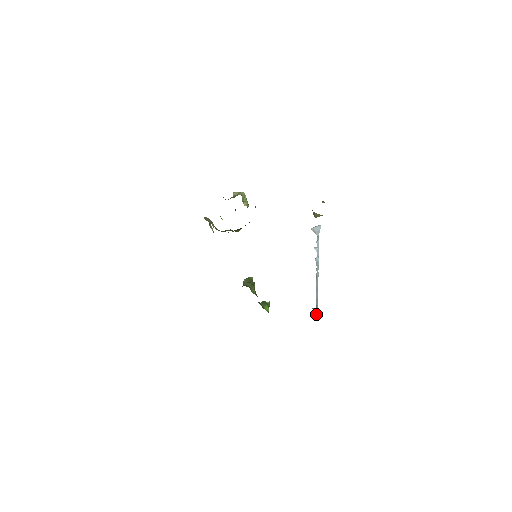
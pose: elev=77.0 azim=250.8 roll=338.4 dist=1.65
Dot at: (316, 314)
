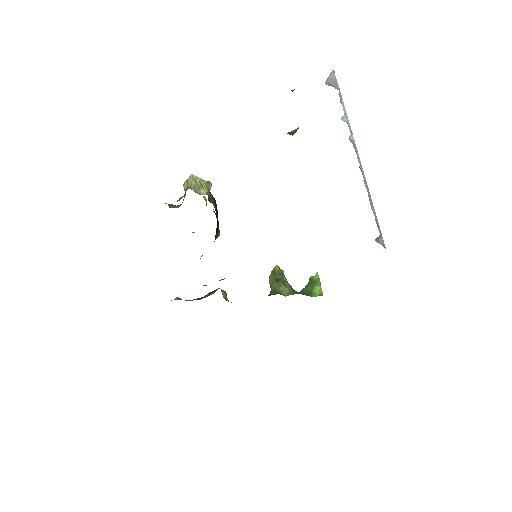
Dot at: occluded
